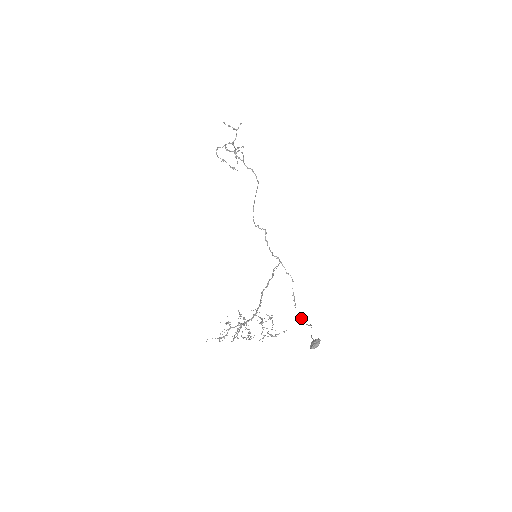
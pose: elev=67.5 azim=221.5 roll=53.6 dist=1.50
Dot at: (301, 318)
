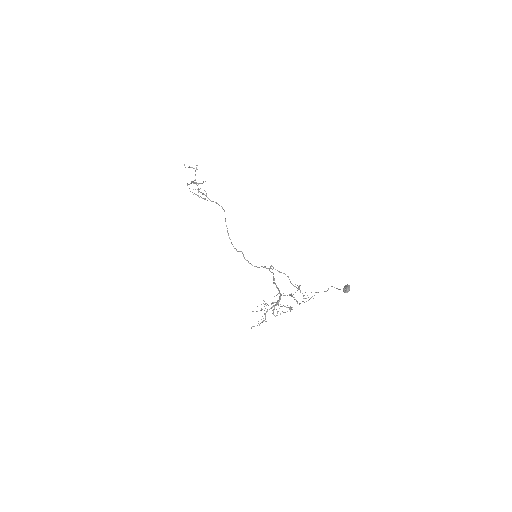
Dot at: (315, 292)
